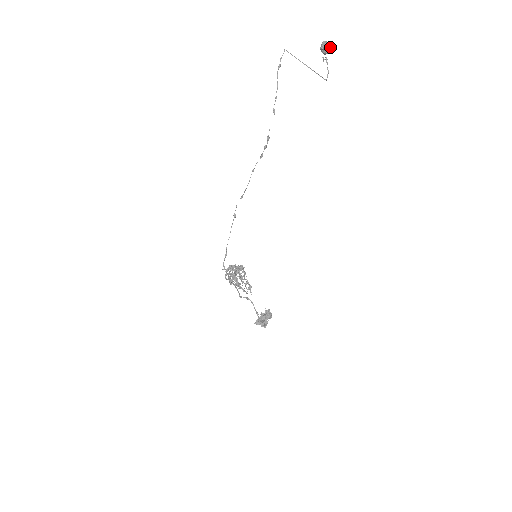
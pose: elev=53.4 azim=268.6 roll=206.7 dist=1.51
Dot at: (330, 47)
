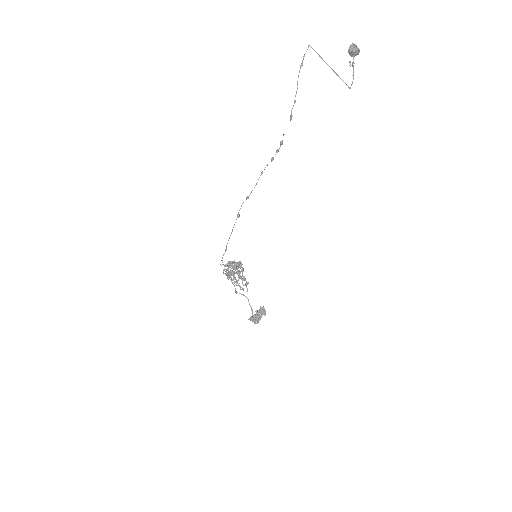
Dot at: (359, 51)
